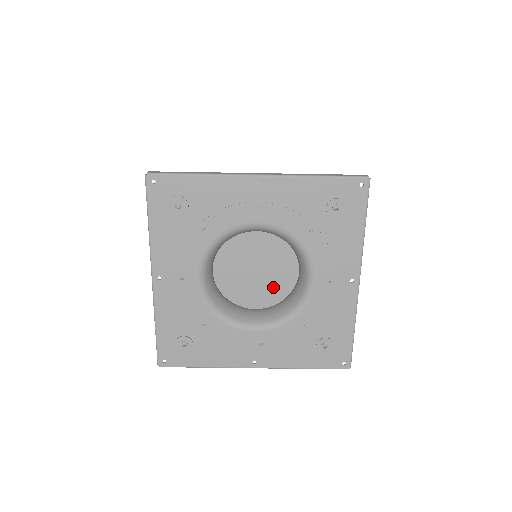
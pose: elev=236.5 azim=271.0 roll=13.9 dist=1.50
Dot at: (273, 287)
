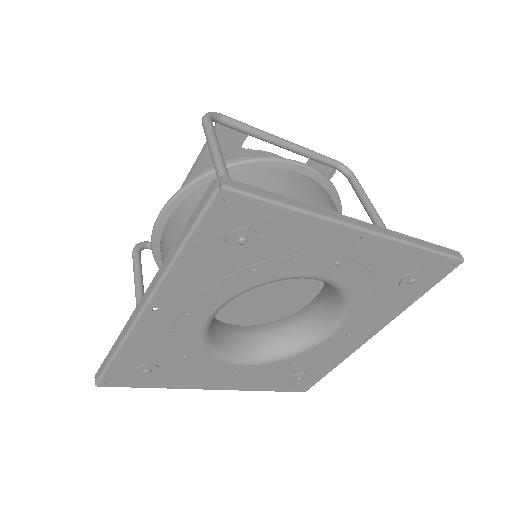
Dot at: (271, 309)
